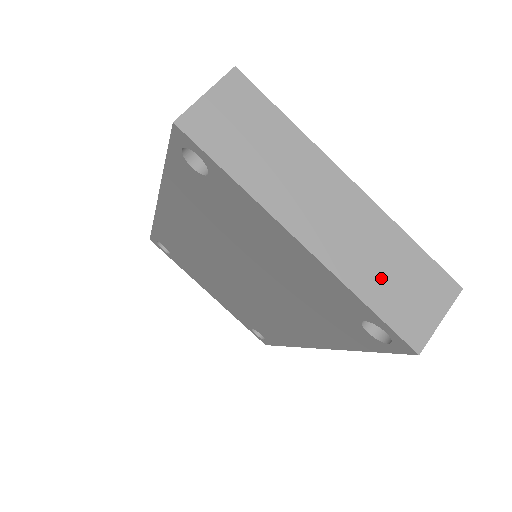
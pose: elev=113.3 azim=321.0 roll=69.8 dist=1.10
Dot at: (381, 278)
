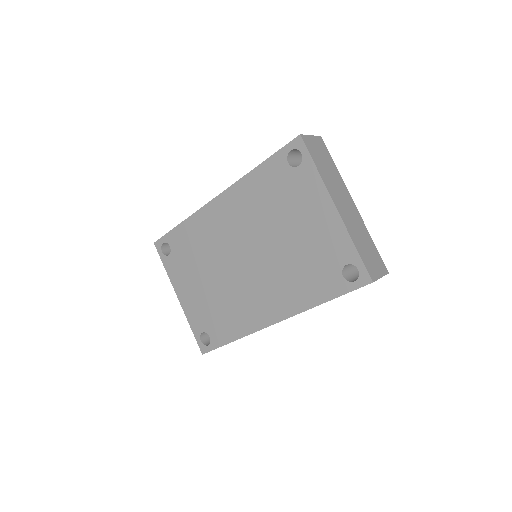
Dot at: (362, 243)
